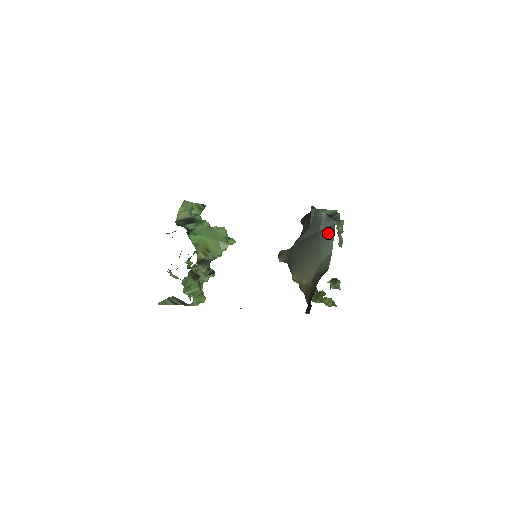
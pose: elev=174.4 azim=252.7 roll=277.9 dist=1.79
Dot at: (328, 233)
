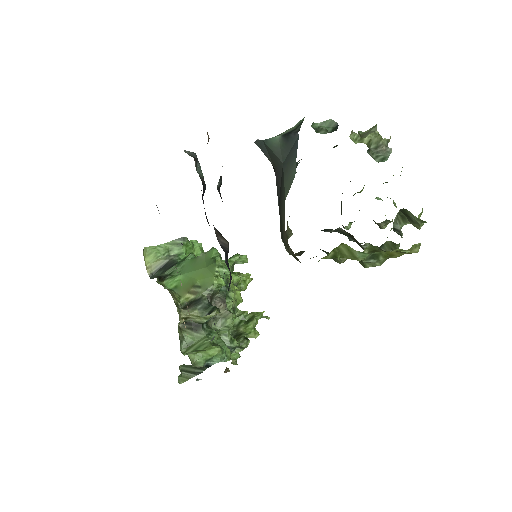
Dot at: (291, 156)
